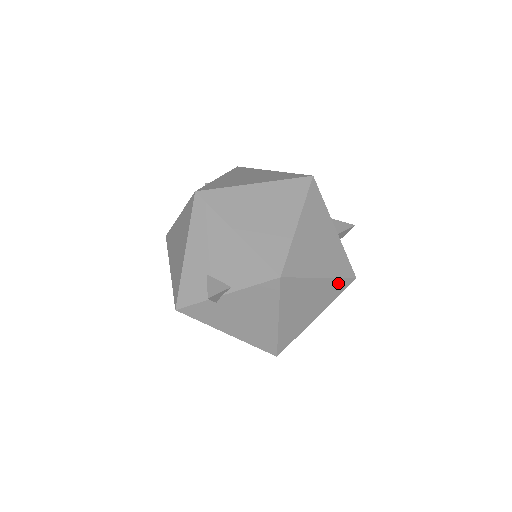
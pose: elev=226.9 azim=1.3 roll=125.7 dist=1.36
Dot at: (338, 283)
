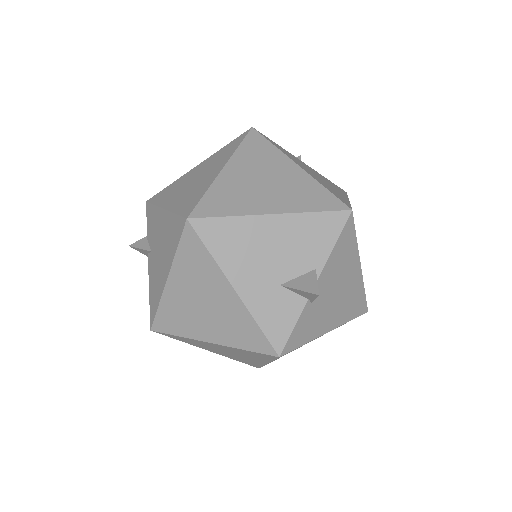
Dot at: occluded
